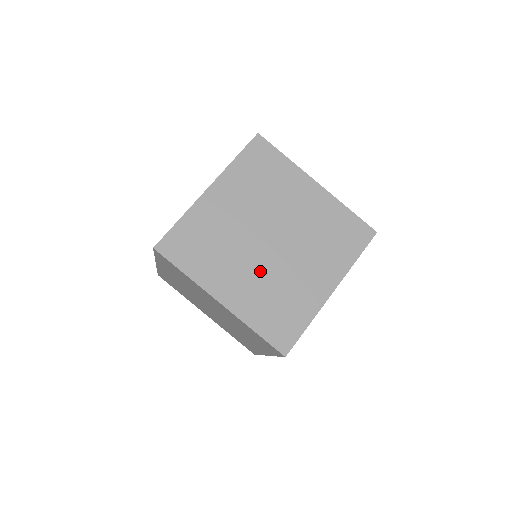
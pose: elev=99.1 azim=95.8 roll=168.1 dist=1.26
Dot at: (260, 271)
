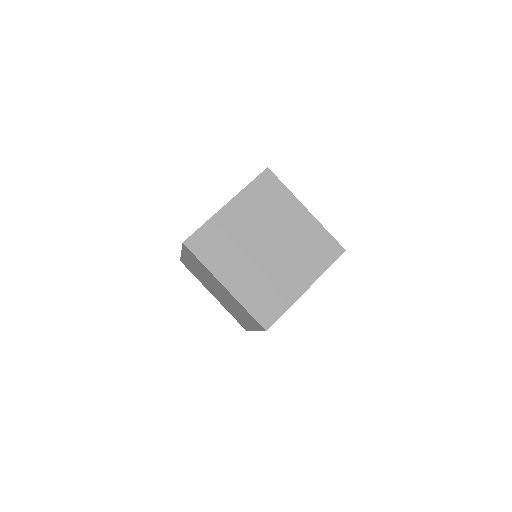
Dot at: (256, 268)
